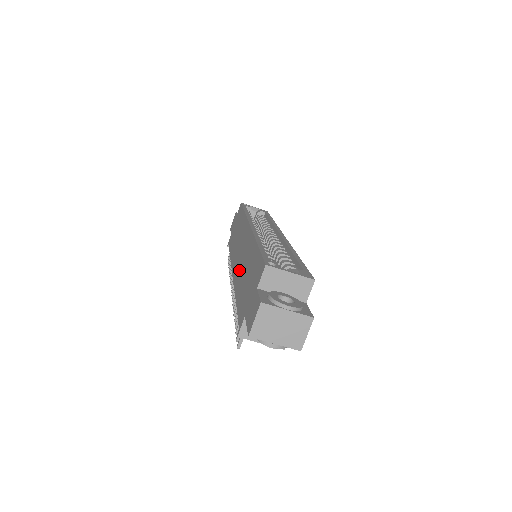
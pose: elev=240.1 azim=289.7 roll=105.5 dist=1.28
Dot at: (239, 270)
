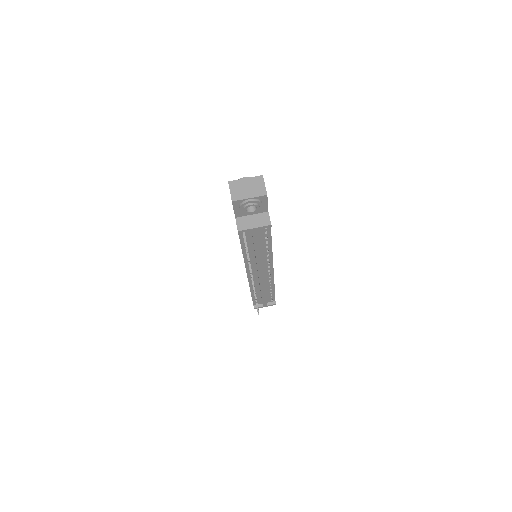
Dot at: occluded
